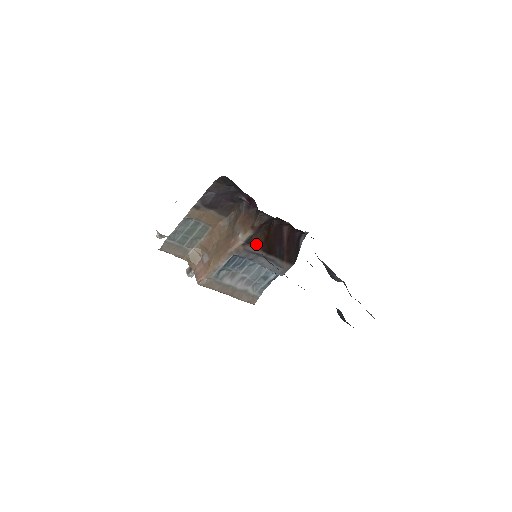
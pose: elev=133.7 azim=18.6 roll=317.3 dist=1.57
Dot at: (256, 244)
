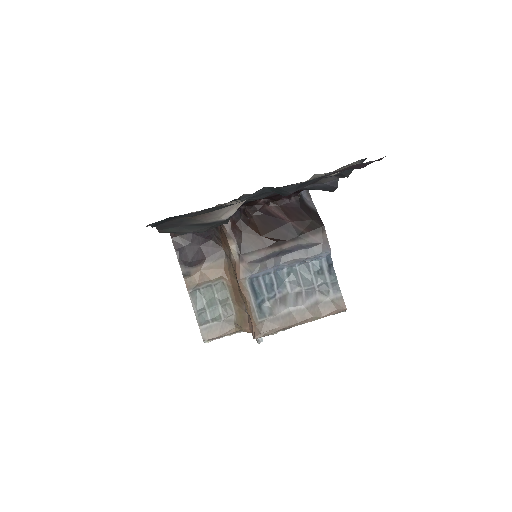
Dot at: (254, 248)
